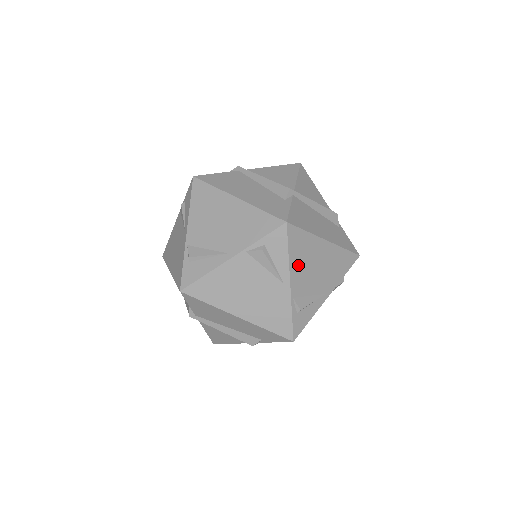
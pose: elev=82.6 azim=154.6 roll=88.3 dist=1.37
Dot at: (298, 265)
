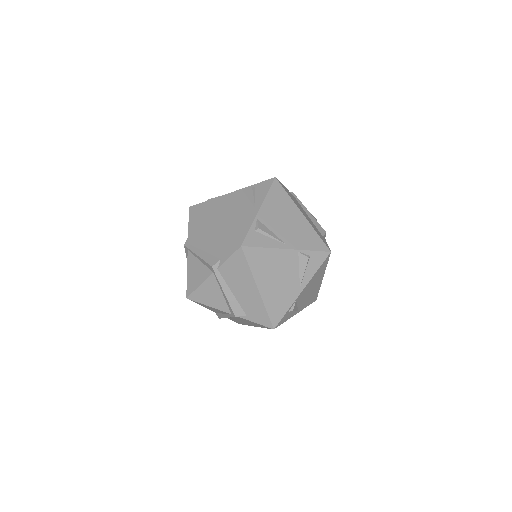
Dot at: (312, 282)
